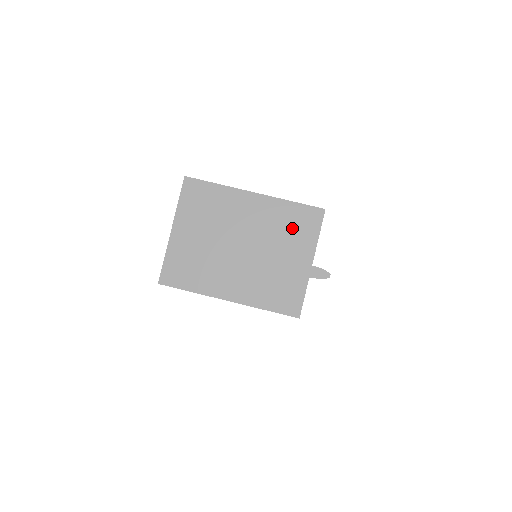
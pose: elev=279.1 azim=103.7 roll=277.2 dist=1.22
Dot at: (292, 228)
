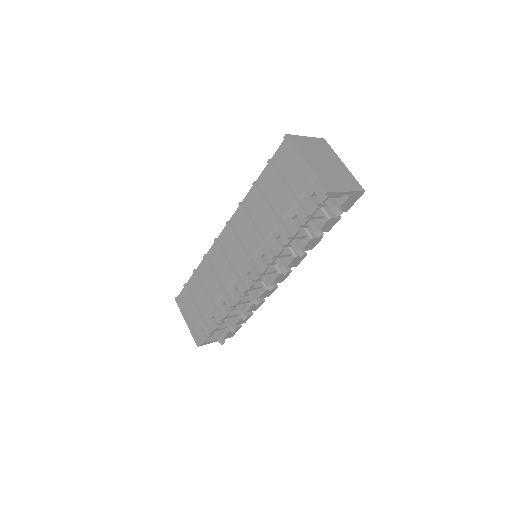
Dot at: (349, 180)
